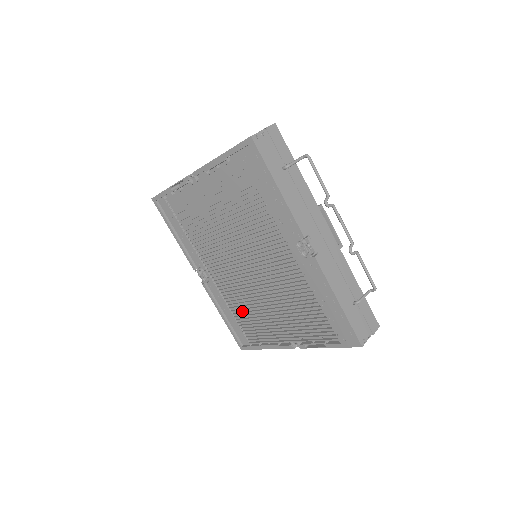
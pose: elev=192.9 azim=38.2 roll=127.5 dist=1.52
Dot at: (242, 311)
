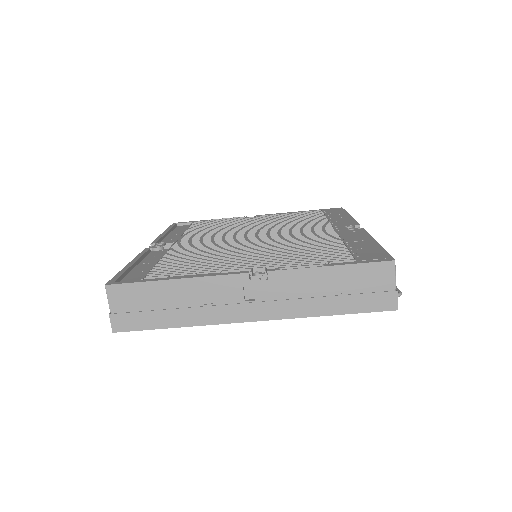
Dot at: occluded
